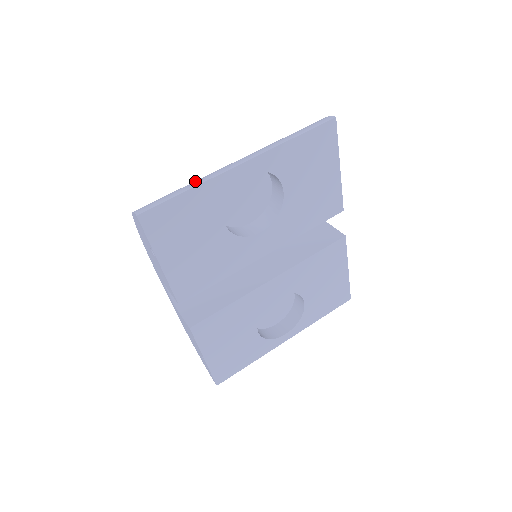
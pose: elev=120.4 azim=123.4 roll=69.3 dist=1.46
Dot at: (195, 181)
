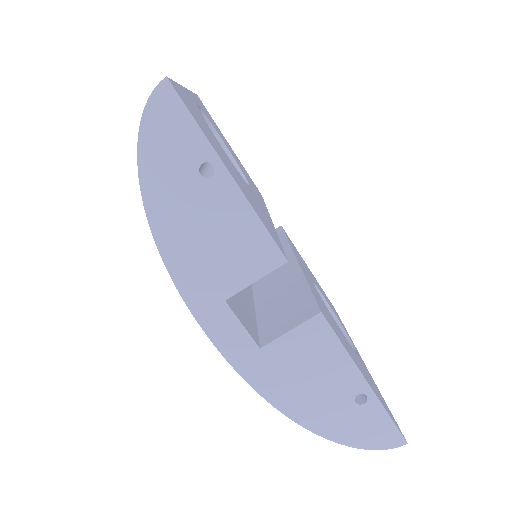
Dot at: occluded
